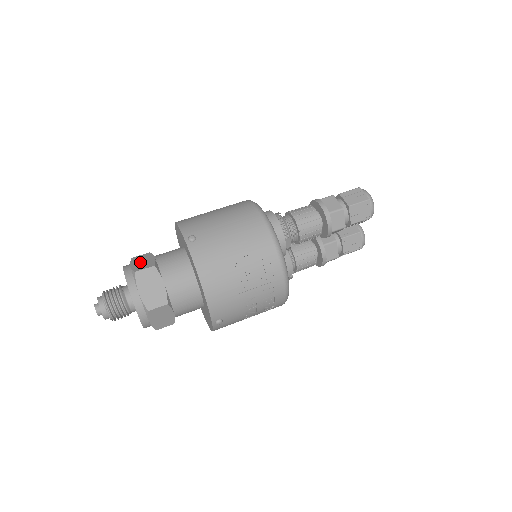
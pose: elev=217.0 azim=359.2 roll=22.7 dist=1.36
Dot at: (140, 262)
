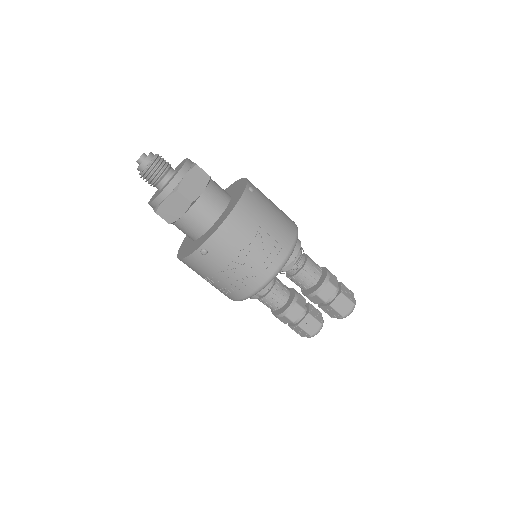
Dot at: occluded
